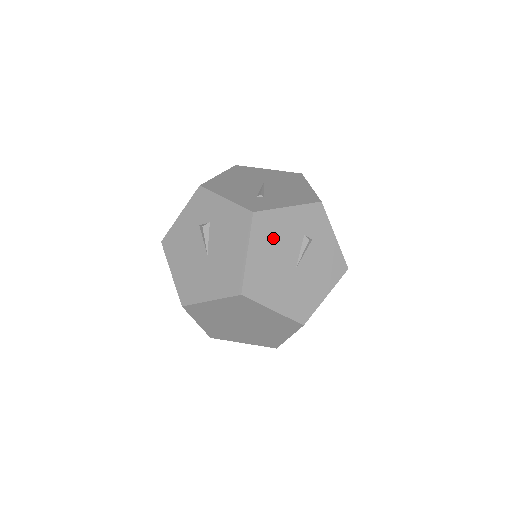
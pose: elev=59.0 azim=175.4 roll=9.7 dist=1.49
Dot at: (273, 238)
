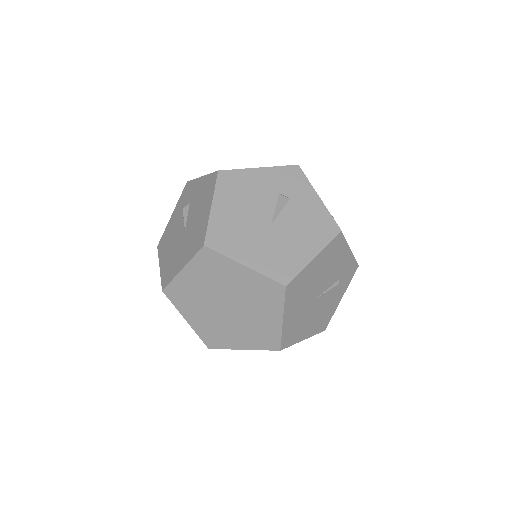
Dot at: (242, 194)
